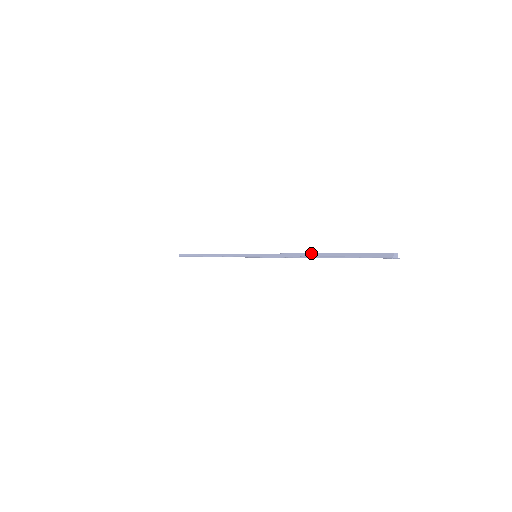
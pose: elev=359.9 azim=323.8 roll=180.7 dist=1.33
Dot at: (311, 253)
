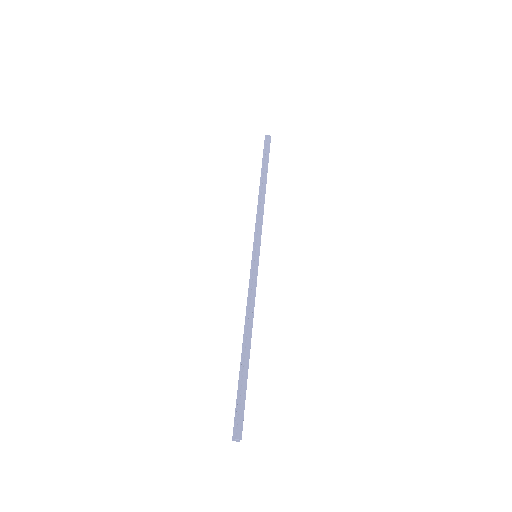
Dot at: (247, 335)
